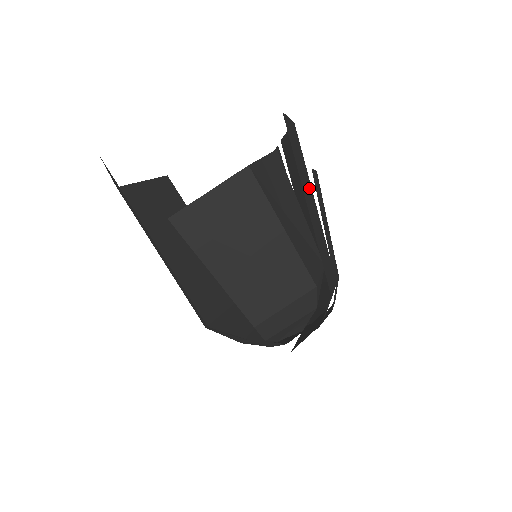
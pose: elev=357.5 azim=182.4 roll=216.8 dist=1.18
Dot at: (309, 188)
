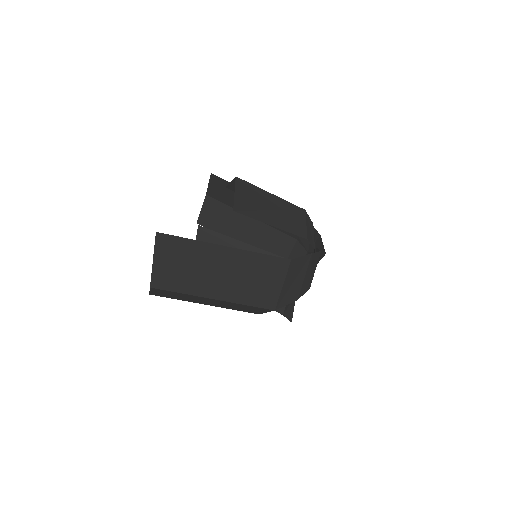
Dot at: occluded
